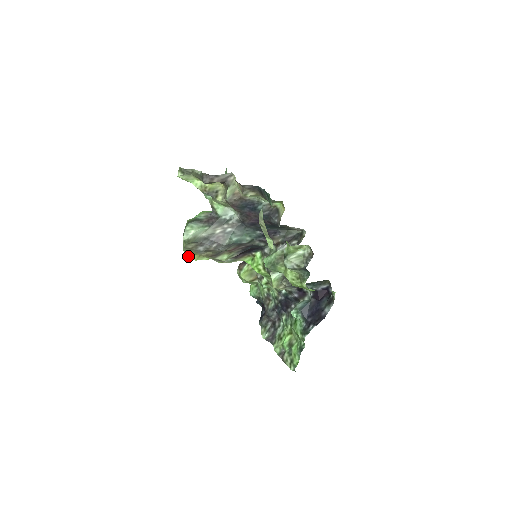
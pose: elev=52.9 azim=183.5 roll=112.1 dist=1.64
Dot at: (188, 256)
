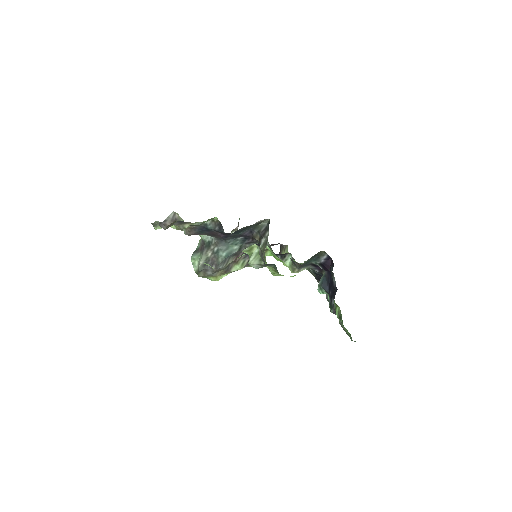
Dot at: (211, 280)
